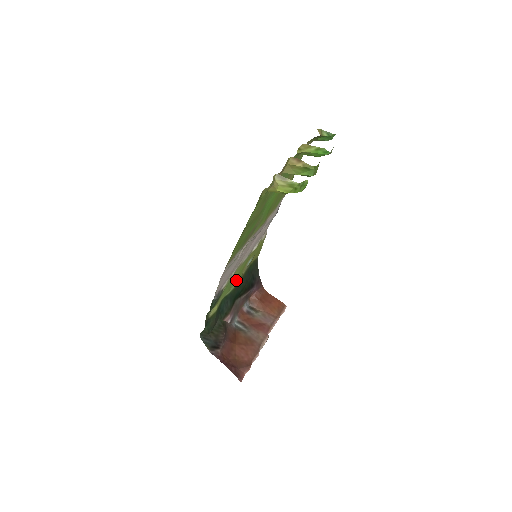
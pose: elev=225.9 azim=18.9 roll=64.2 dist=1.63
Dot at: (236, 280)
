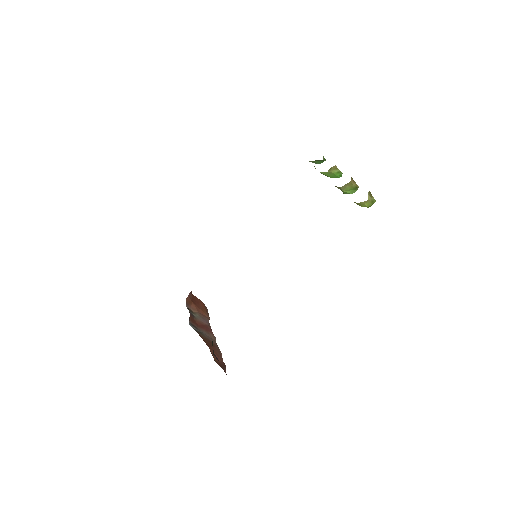
Dot at: occluded
